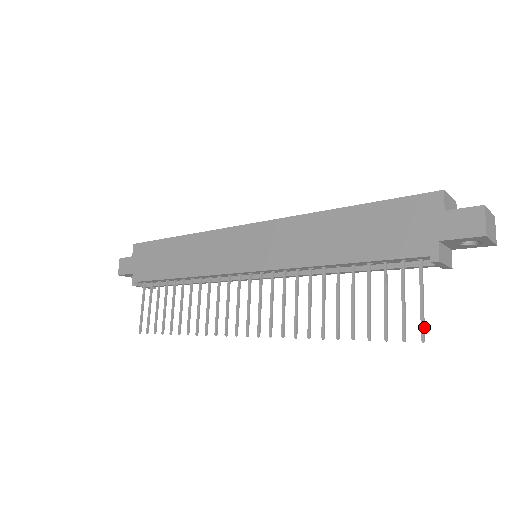
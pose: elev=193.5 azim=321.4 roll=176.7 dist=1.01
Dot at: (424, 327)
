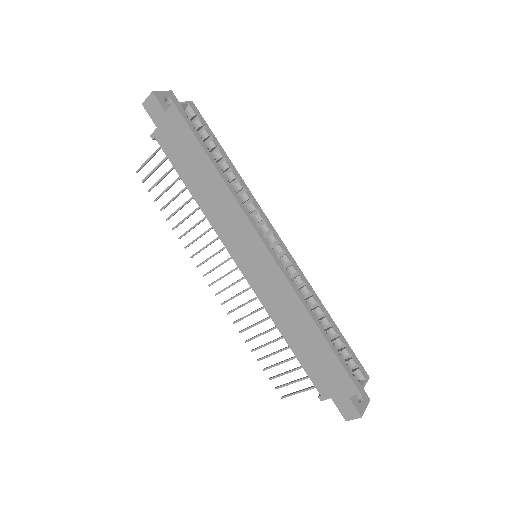
Dot at: (288, 396)
